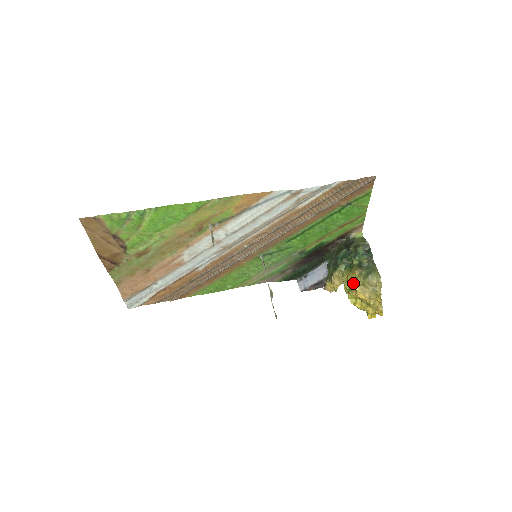
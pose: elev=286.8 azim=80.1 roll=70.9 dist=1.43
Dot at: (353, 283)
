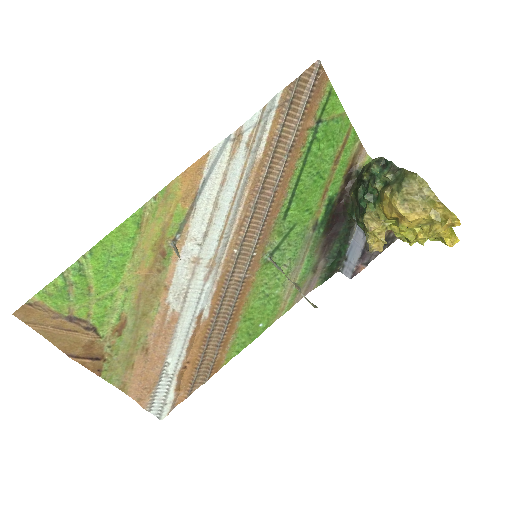
Dot at: (392, 210)
